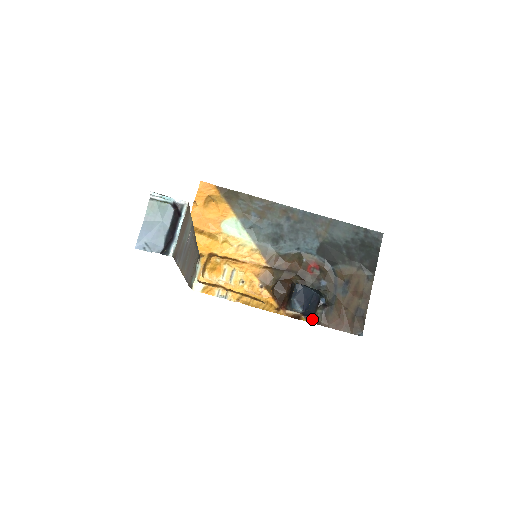
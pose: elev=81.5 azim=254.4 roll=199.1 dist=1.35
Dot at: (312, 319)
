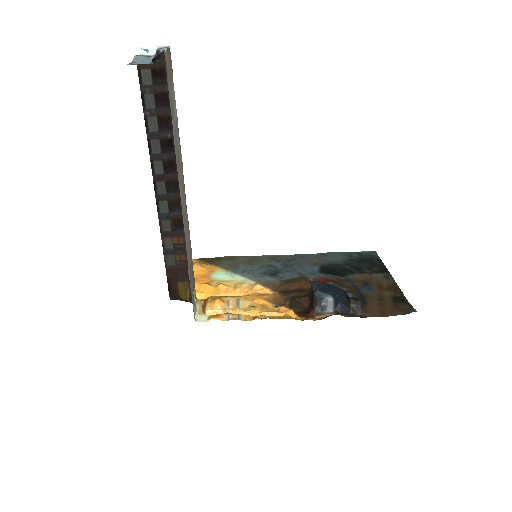
Dot at: (350, 314)
